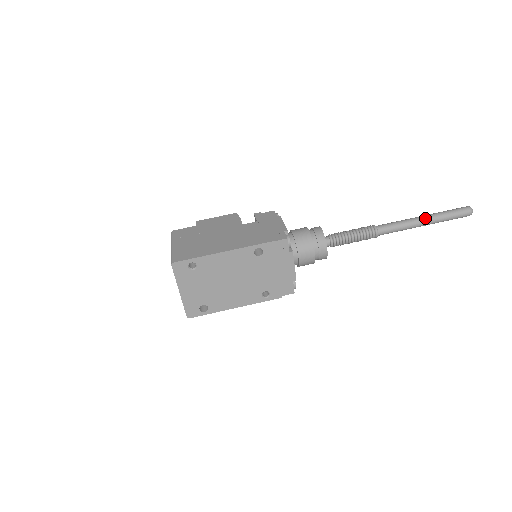
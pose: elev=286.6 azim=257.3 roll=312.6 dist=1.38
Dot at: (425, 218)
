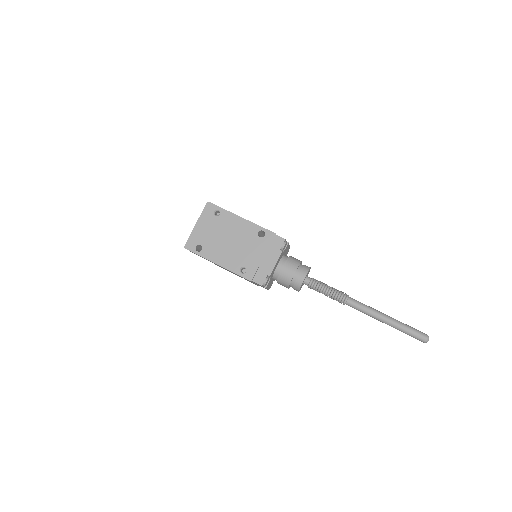
Dot at: (388, 316)
